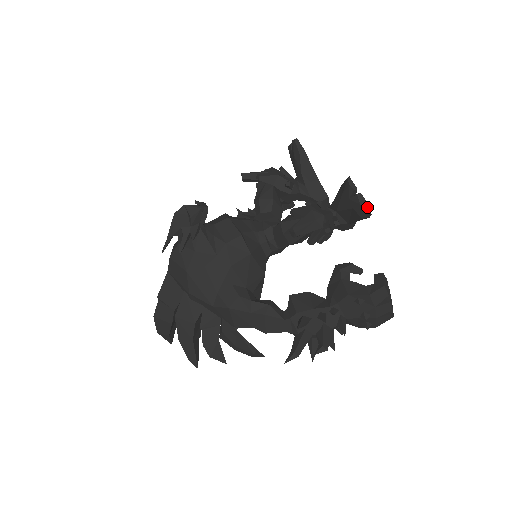
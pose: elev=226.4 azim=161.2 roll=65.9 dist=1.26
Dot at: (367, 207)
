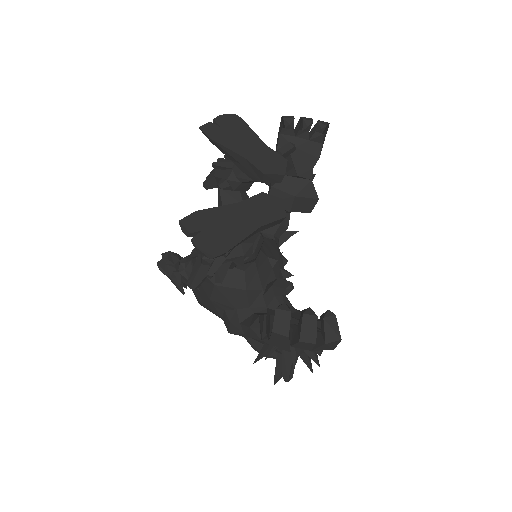
Dot at: (204, 253)
